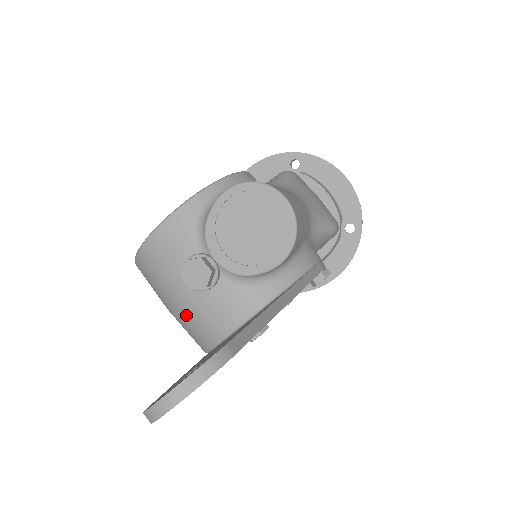
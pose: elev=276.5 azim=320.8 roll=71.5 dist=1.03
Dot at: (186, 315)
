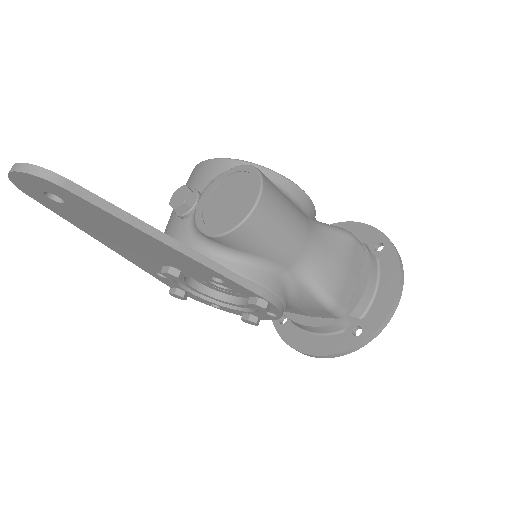
Dot at: occluded
